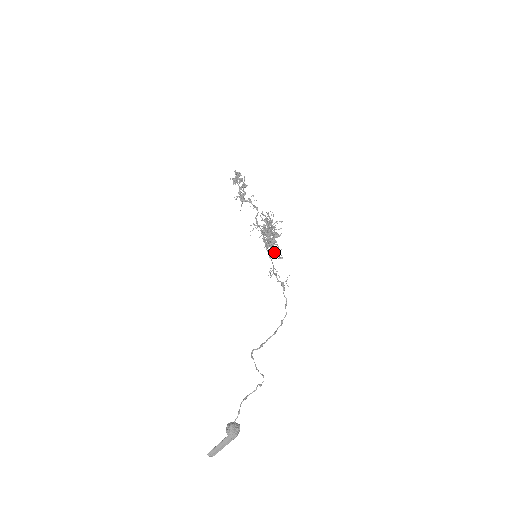
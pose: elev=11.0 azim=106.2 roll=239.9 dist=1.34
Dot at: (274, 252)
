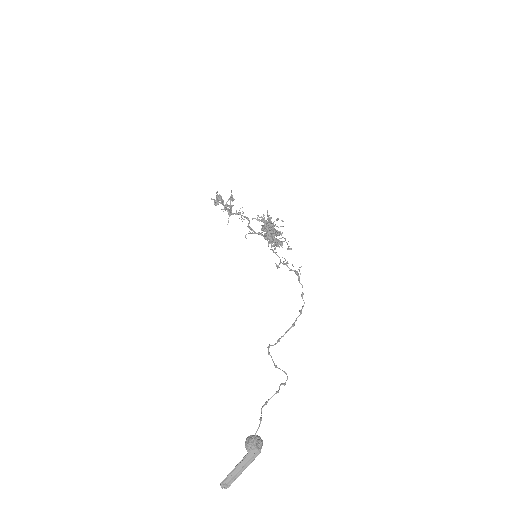
Dot at: (280, 245)
